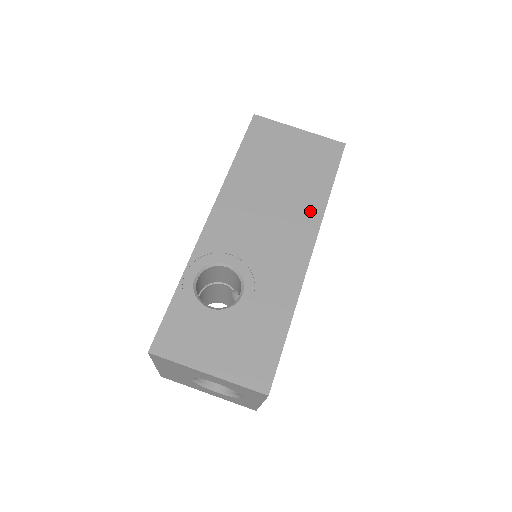
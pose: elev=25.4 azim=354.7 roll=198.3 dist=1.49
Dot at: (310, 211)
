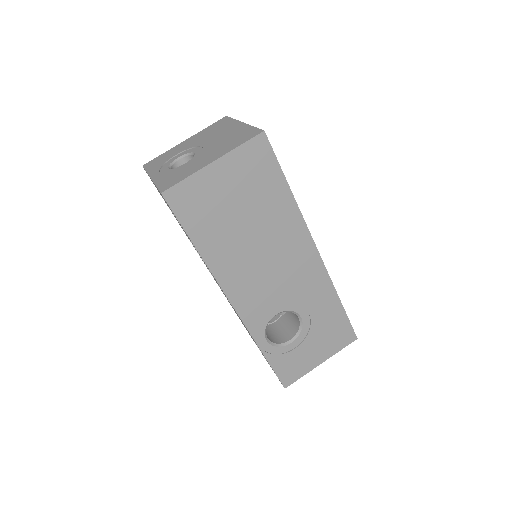
Dot at: (292, 226)
